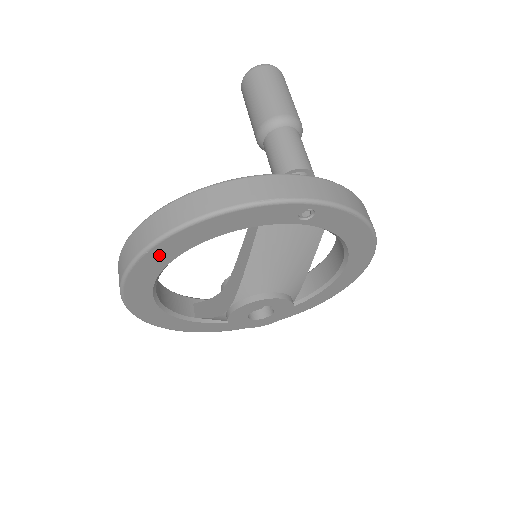
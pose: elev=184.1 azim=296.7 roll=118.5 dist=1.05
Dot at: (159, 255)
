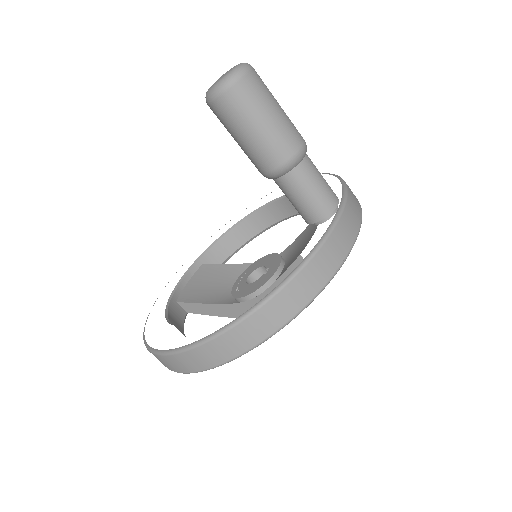
Dot at: occluded
